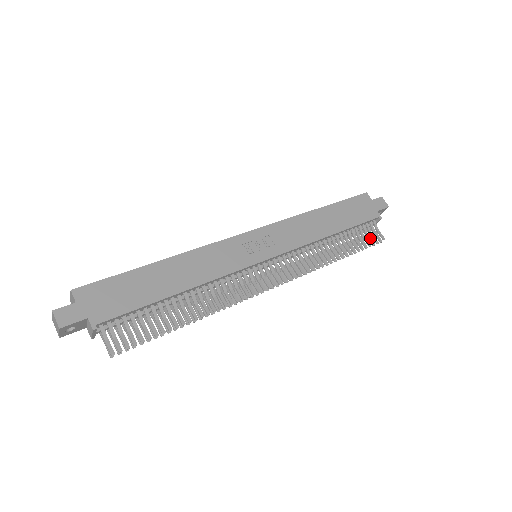
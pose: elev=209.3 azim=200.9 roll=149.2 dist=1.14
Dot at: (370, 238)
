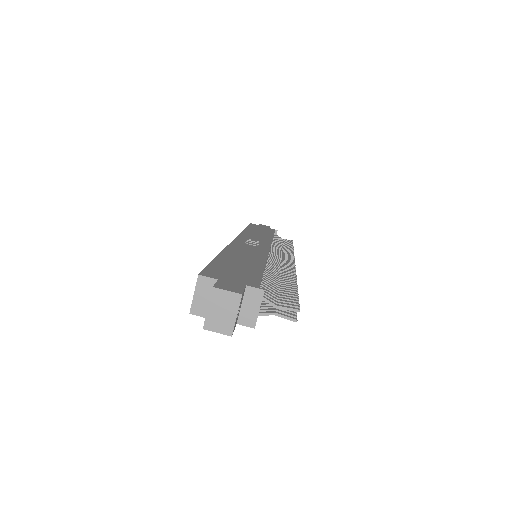
Dot at: (286, 241)
